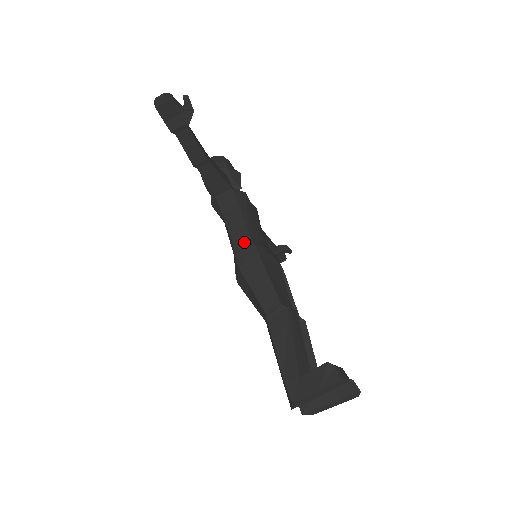
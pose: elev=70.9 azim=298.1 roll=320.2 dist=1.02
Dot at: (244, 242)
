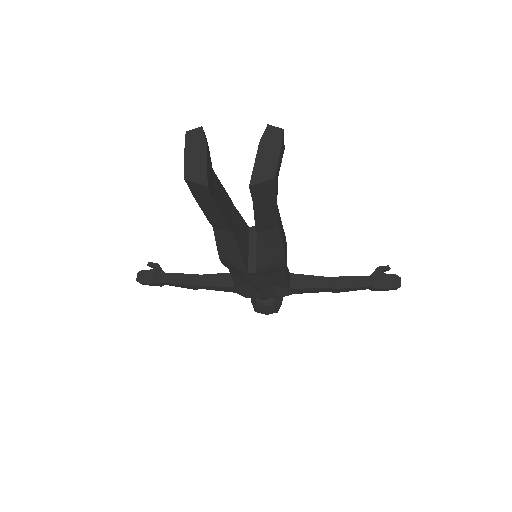
Dot at: occluded
